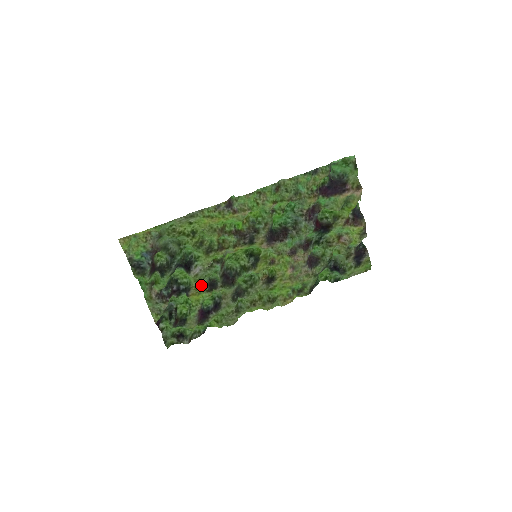
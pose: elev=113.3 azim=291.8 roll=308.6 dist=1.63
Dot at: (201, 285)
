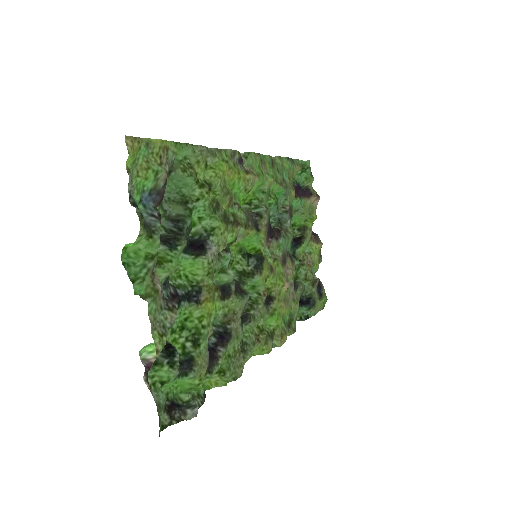
Dot at: (213, 285)
